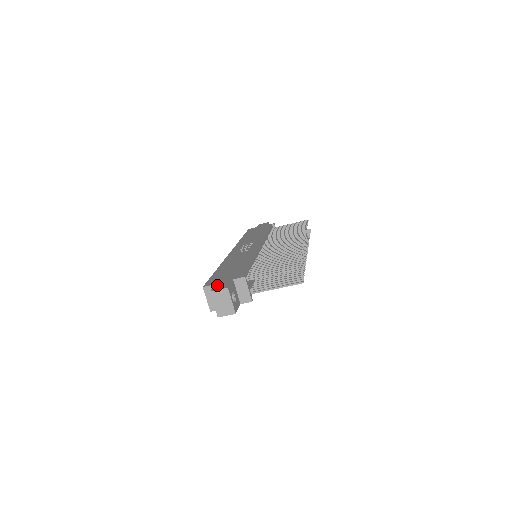
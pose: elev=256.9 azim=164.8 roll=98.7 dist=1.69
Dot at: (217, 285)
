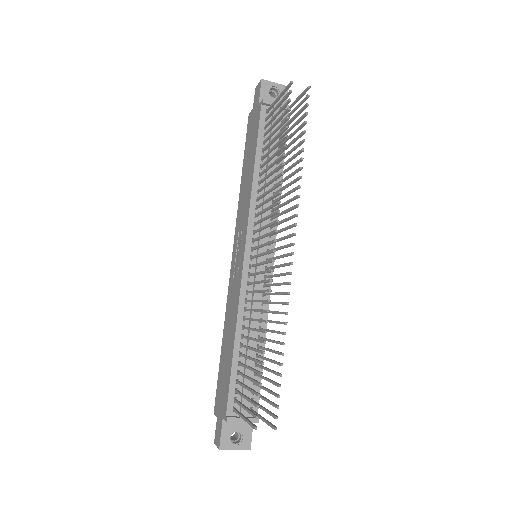
Dot at: (216, 426)
